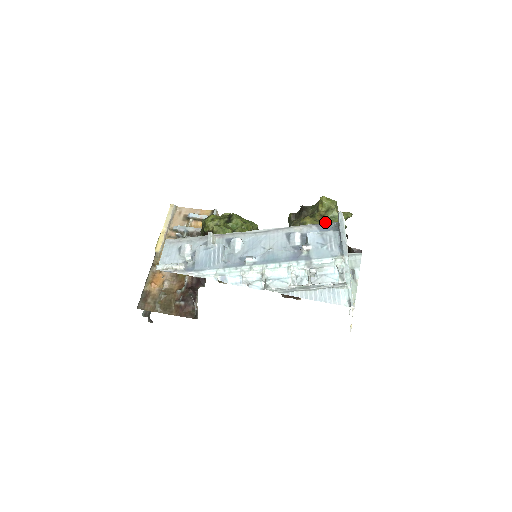
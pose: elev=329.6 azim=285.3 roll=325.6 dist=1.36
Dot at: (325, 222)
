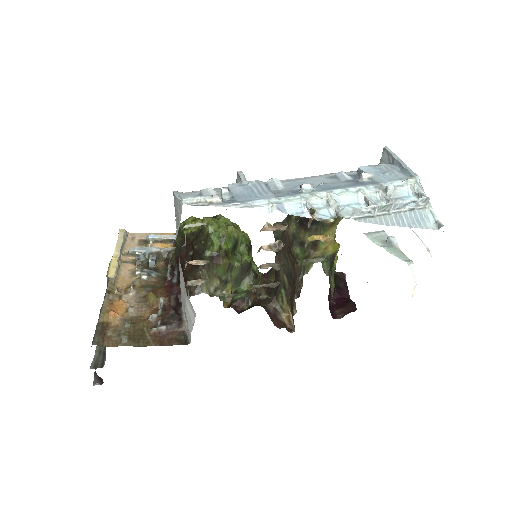
Dot at: occluded
